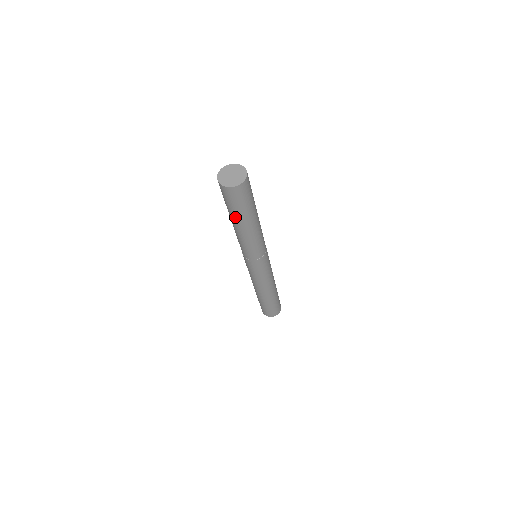
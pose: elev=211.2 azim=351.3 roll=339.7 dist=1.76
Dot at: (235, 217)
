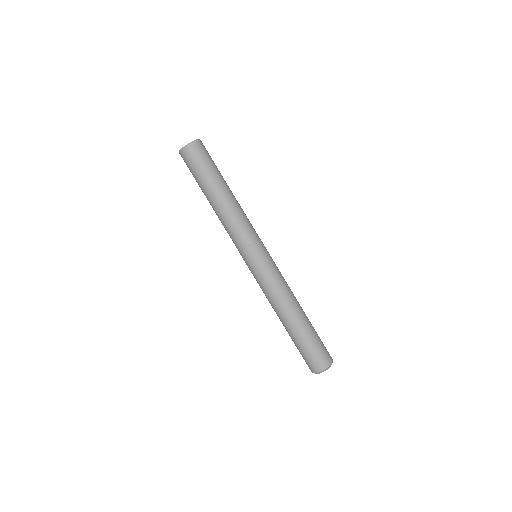
Dot at: (214, 179)
